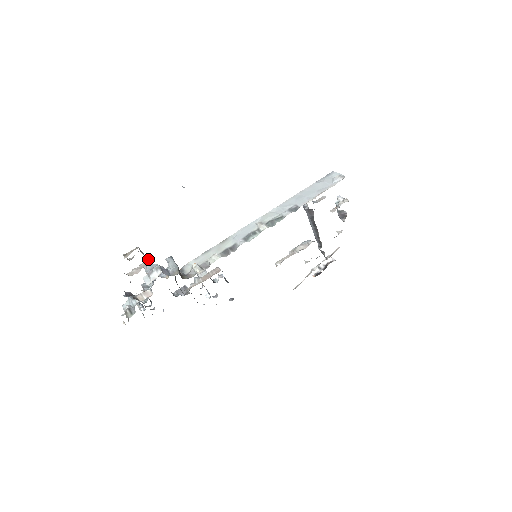
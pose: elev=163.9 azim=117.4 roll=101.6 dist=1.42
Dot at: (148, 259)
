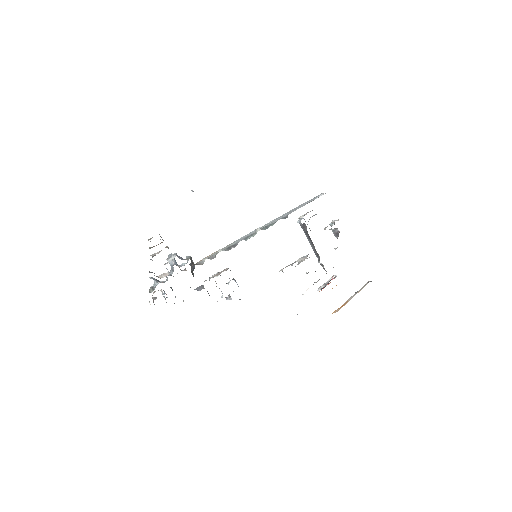
Dot at: occluded
